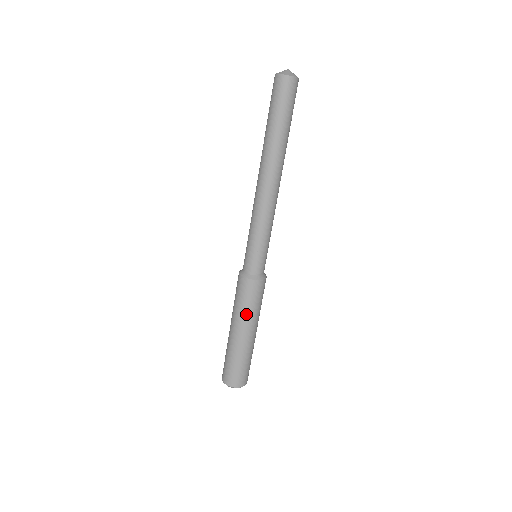
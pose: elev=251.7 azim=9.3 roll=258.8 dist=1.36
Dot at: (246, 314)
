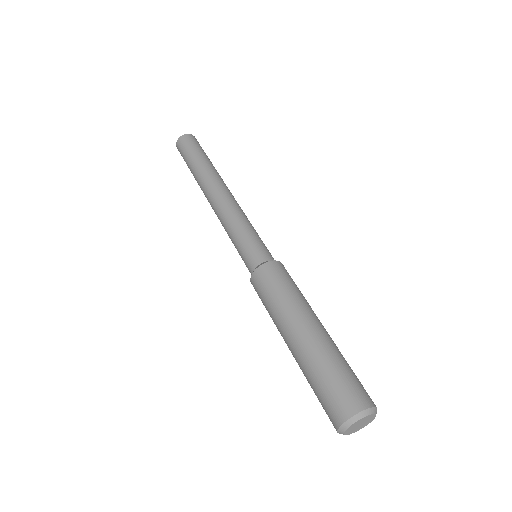
Dot at: (293, 299)
